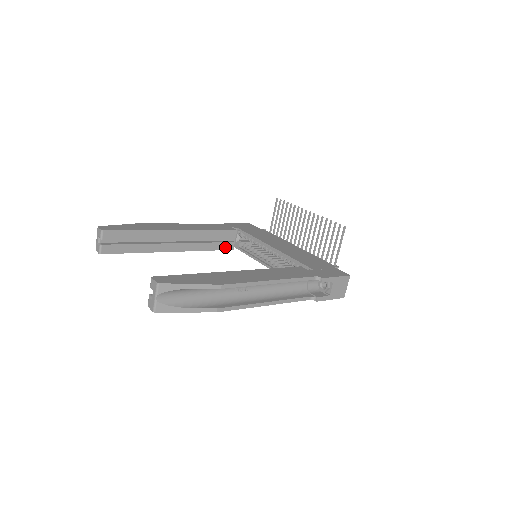
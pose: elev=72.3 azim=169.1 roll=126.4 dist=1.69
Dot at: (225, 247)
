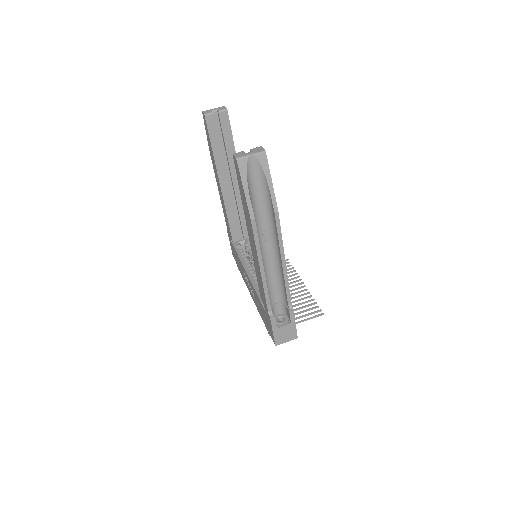
Dot at: (234, 233)
